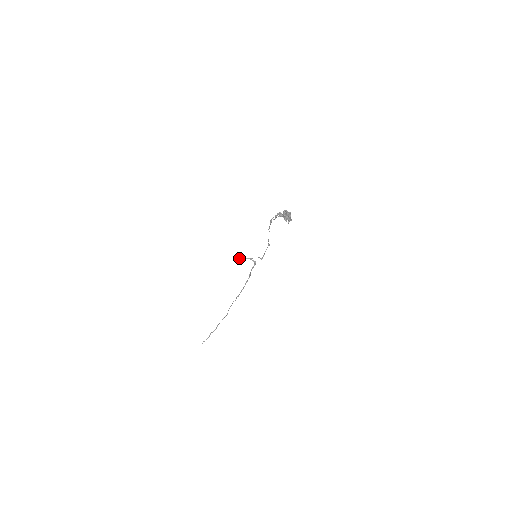
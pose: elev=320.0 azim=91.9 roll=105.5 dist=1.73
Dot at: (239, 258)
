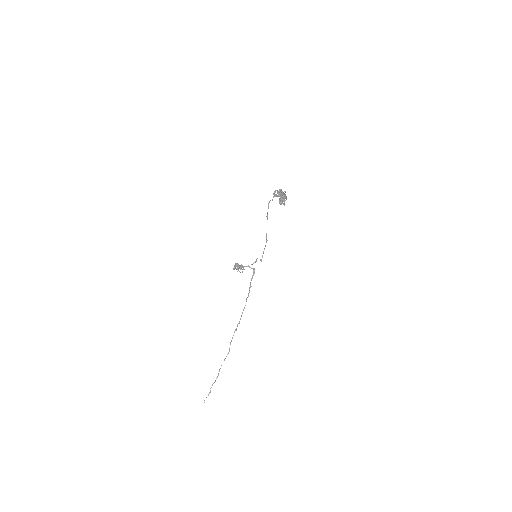
Dot at: occluded
